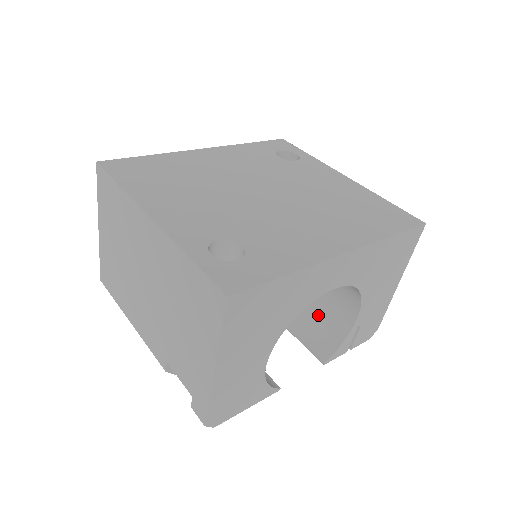
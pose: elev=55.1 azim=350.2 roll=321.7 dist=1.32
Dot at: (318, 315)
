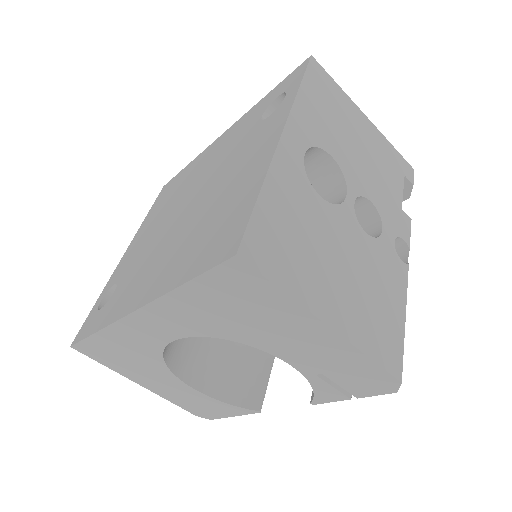
Dot at: occluded
